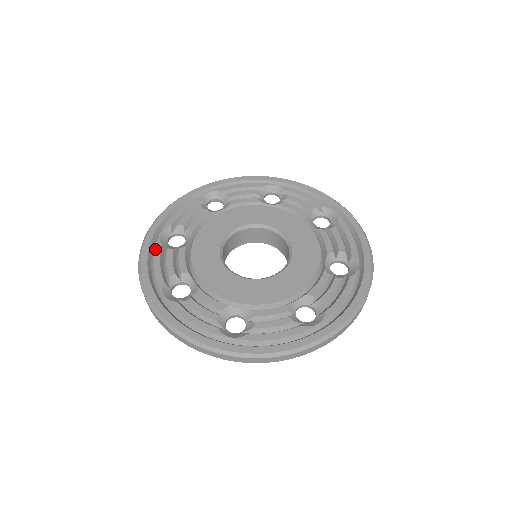
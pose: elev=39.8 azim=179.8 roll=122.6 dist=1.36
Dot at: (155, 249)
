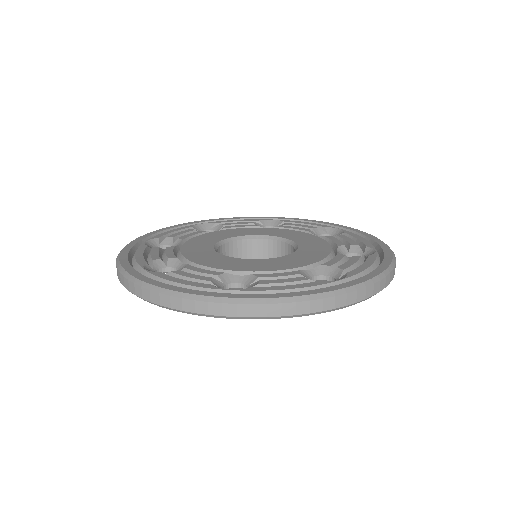
Dot at: (138, 248)
